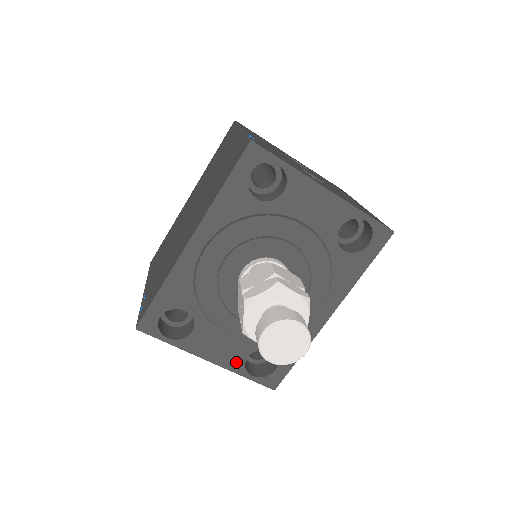
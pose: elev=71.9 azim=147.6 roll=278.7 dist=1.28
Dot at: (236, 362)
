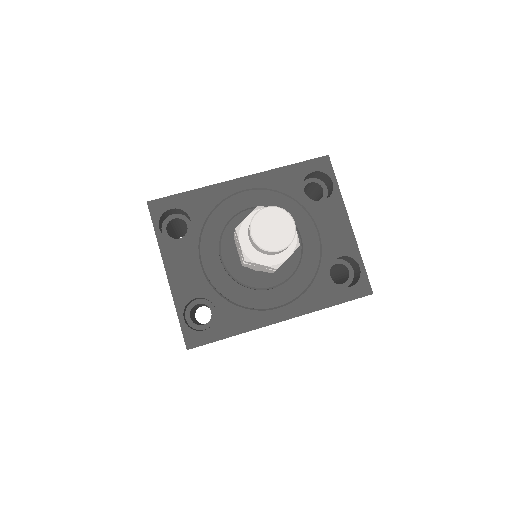
Dot at: (184, 294)
